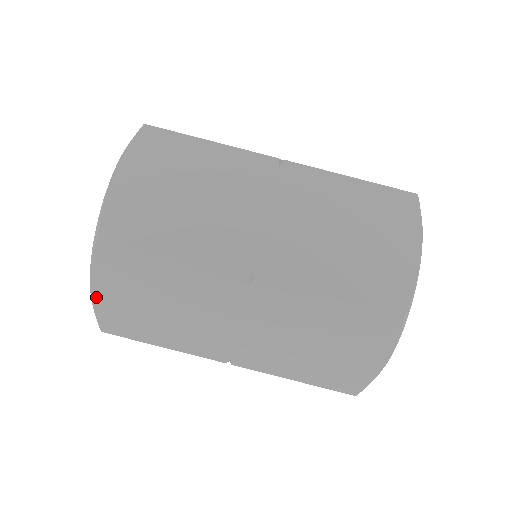
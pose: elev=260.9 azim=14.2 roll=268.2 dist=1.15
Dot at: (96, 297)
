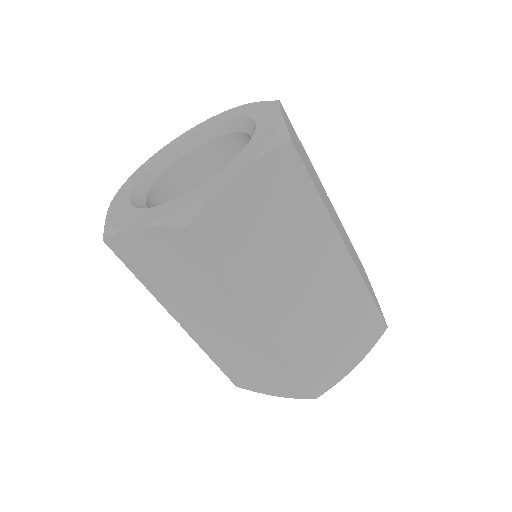
Dot at: (130, 233)
